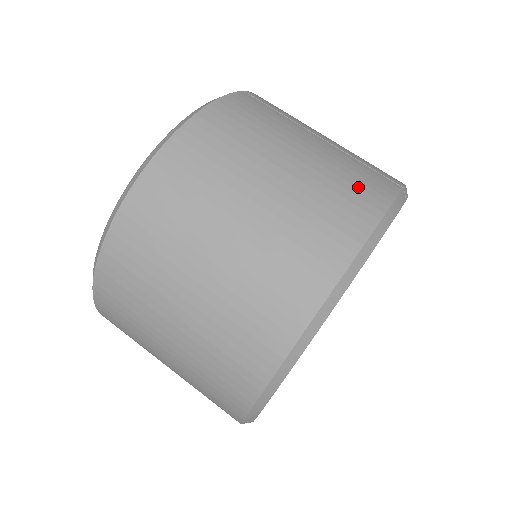
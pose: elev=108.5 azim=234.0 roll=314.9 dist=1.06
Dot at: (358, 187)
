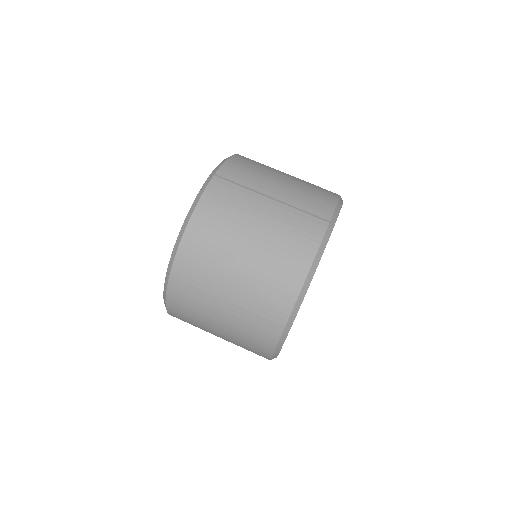
Dot at: (297, 241)
